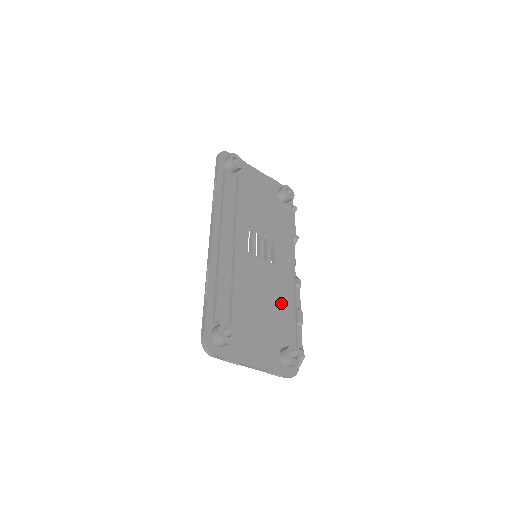
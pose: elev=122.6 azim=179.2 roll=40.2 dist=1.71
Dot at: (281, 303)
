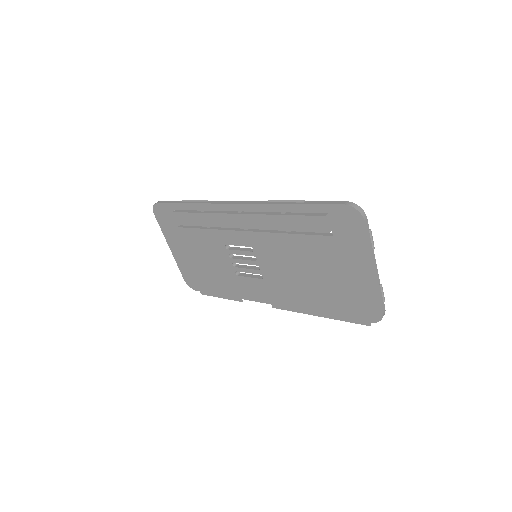
Dot at: occluded
